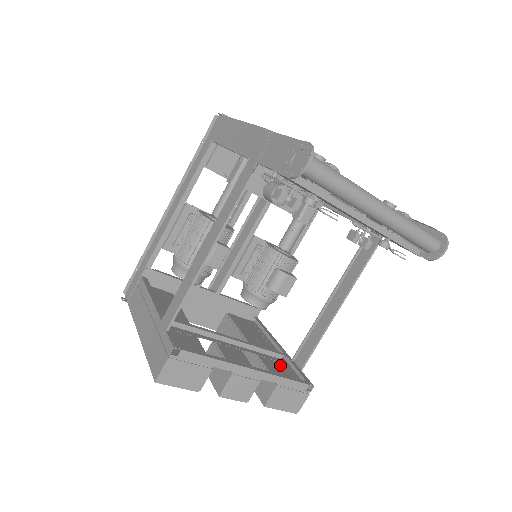
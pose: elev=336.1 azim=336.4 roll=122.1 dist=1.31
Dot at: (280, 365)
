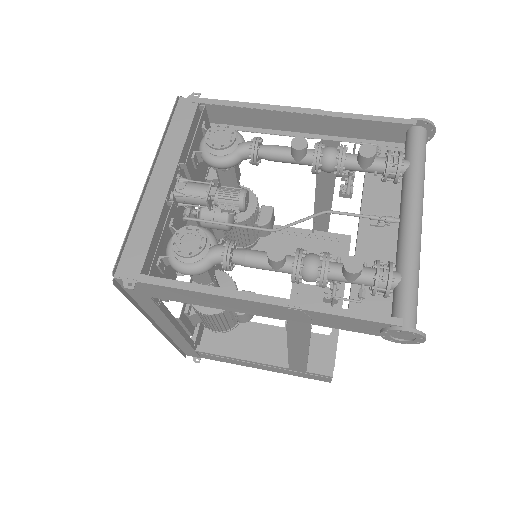
Dot at: (313, 246)
